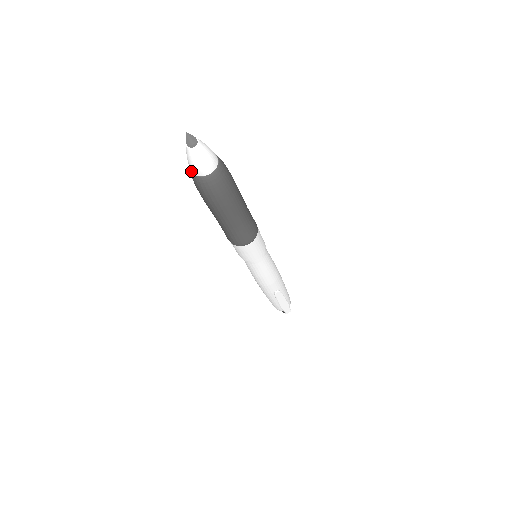
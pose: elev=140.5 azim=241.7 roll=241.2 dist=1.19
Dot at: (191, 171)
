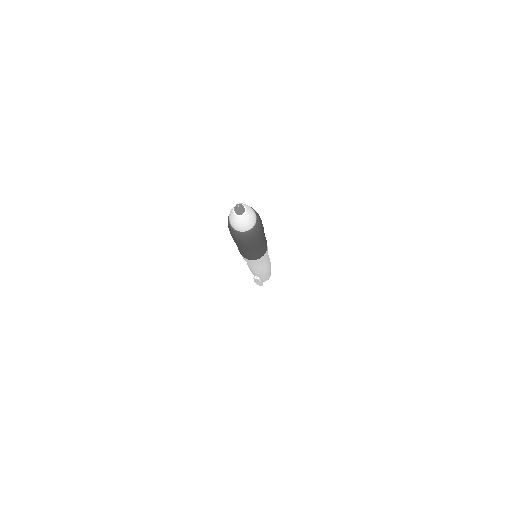
Dot at: occluded
